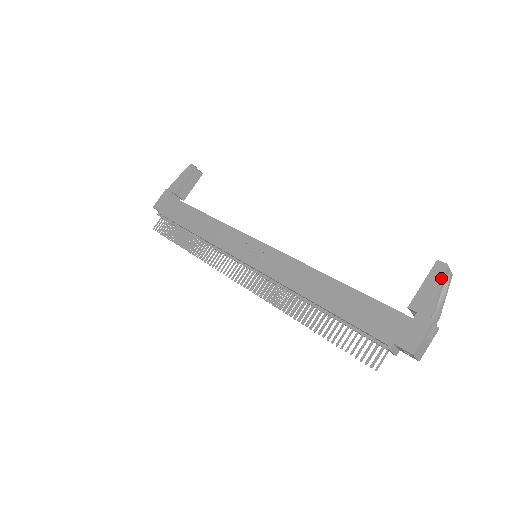
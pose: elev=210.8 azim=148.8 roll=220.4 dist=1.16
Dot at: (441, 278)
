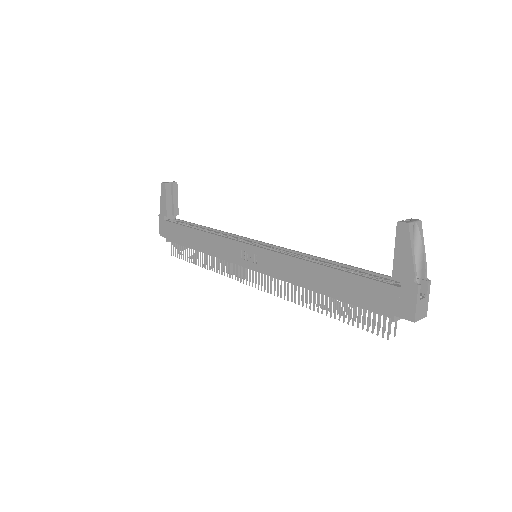
Dot at: (408, 240)
